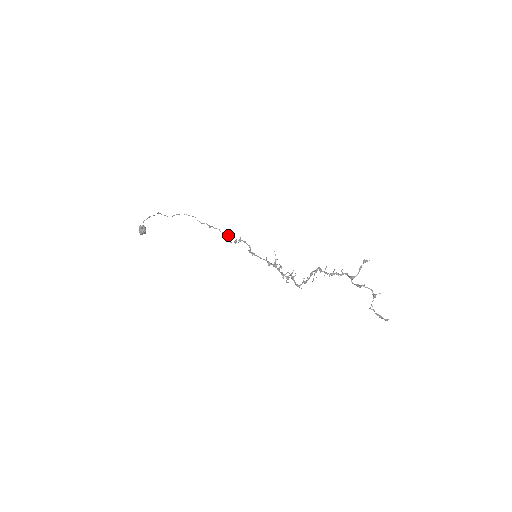
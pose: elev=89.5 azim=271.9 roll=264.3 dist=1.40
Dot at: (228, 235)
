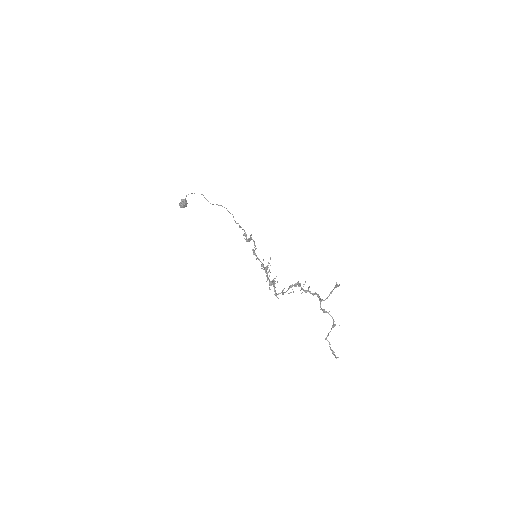
Dot at: occluded
